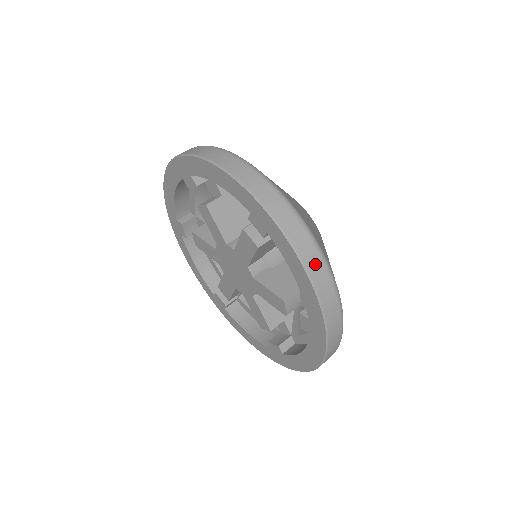
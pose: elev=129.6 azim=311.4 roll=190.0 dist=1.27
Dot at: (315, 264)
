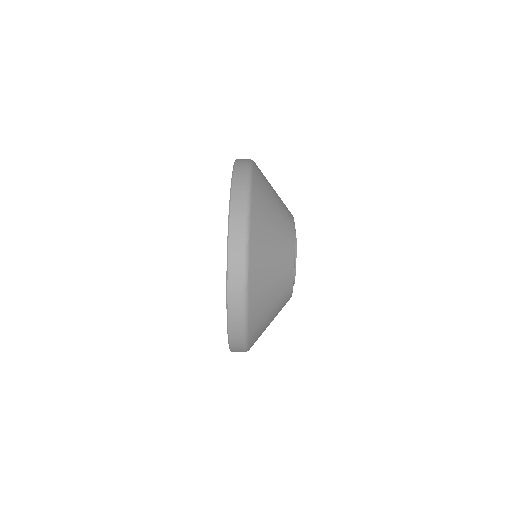
Dot at: (236, 288)
